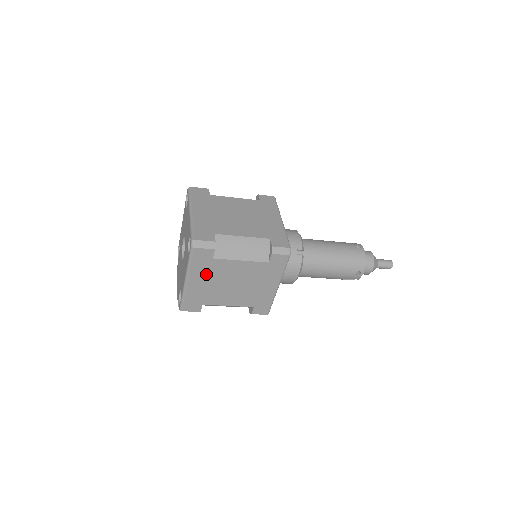
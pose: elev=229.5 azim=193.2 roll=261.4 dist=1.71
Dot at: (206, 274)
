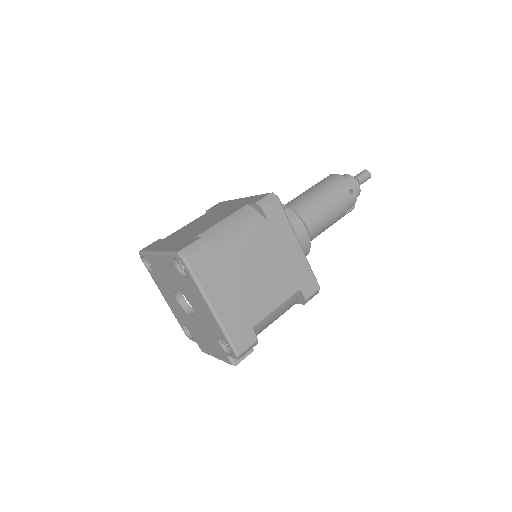
Dot at: (224, 283)
